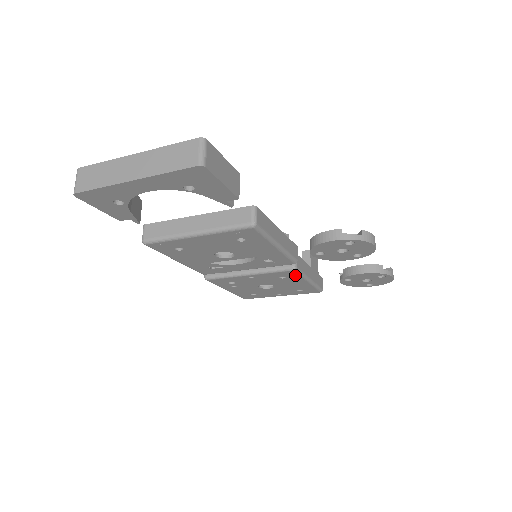
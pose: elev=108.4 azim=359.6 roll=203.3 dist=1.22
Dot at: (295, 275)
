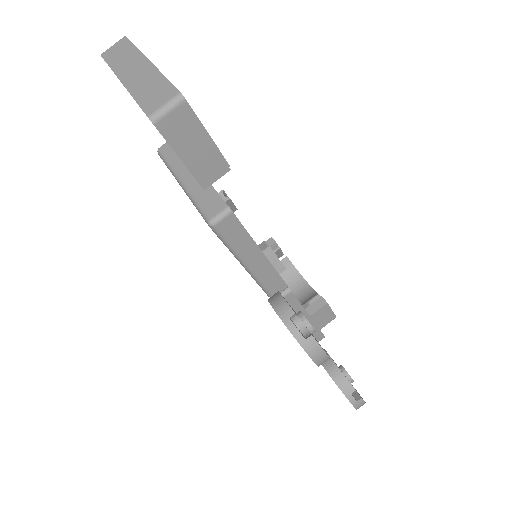
Dot at: occluded
